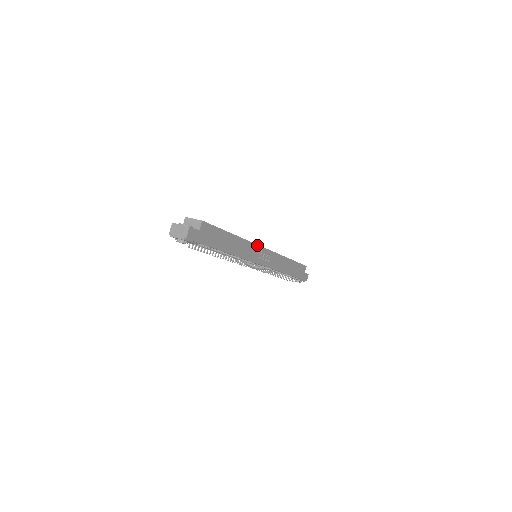
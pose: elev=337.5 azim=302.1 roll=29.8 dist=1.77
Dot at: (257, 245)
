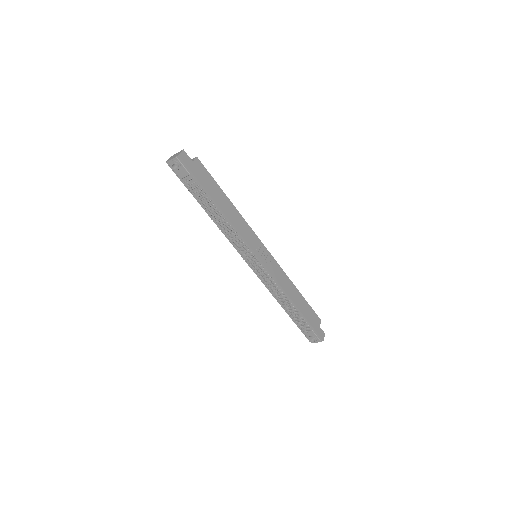
Dot at: (255, 235)
